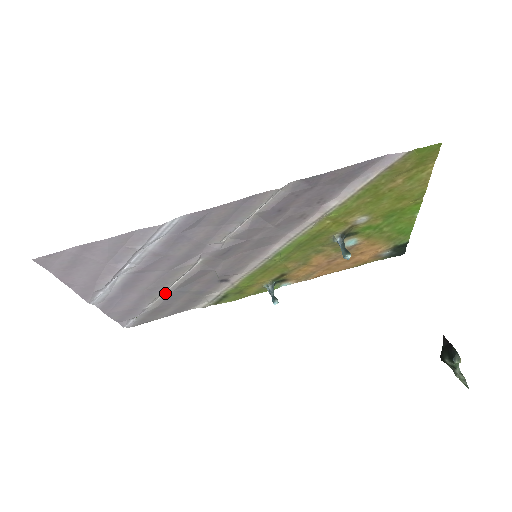
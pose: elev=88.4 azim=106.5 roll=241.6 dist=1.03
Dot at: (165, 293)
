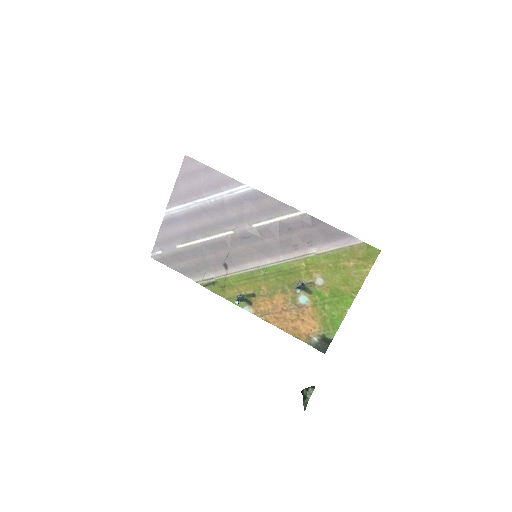
Dot at: (195, 244)
